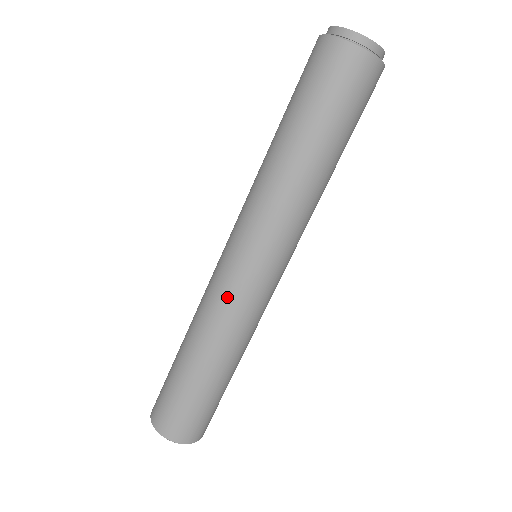
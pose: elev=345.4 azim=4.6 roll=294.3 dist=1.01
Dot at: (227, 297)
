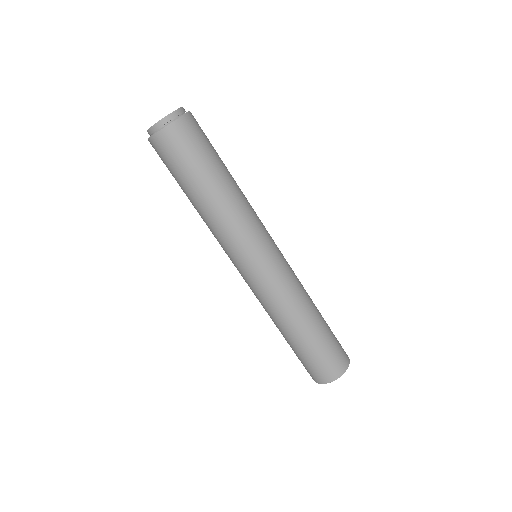
Dot at: (261, 293)
